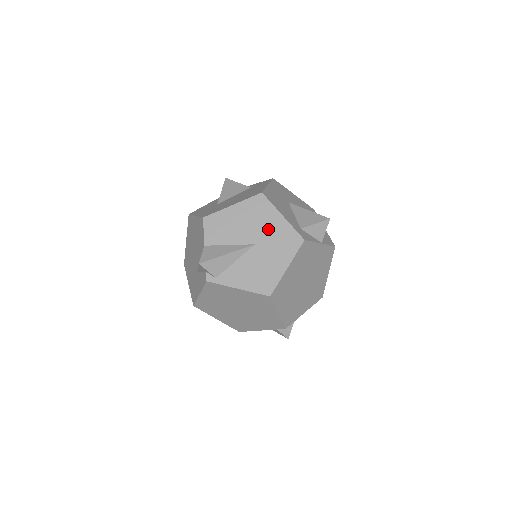
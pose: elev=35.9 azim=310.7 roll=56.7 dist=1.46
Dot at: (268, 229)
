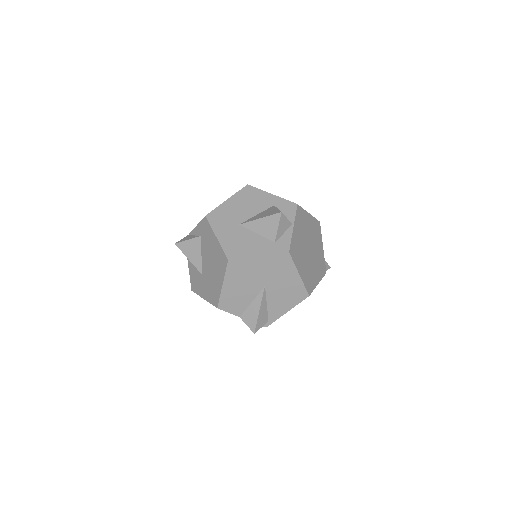
Dot at: (260, 272)
